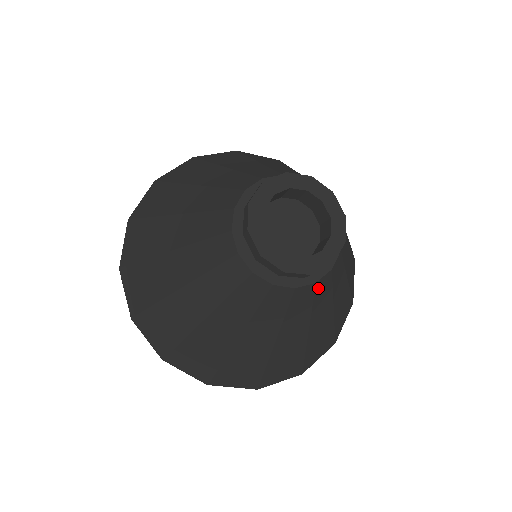
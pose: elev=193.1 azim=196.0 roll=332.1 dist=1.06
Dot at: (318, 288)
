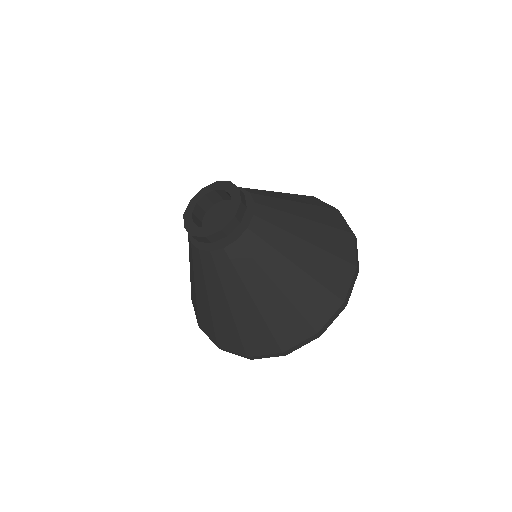
Dot at: (231, 254)
